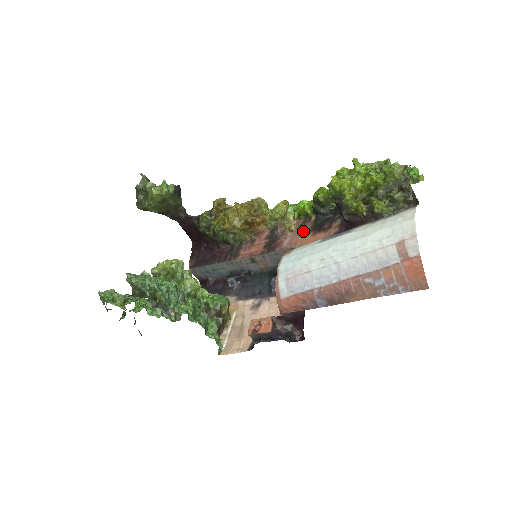
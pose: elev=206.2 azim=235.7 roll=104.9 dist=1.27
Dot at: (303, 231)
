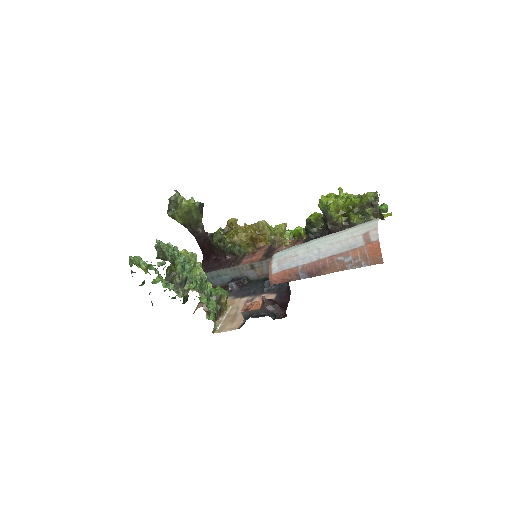
Dot at: occluded
